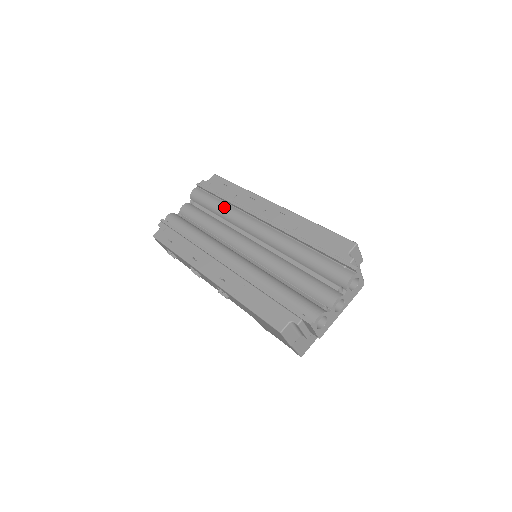
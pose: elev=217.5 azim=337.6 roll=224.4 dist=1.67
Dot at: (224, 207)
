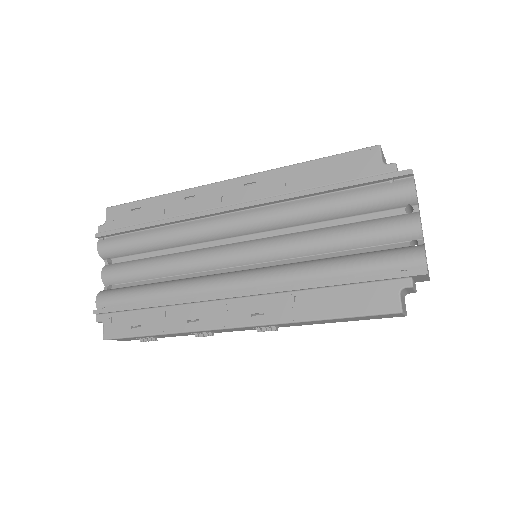
Dot at: (162, 234)
